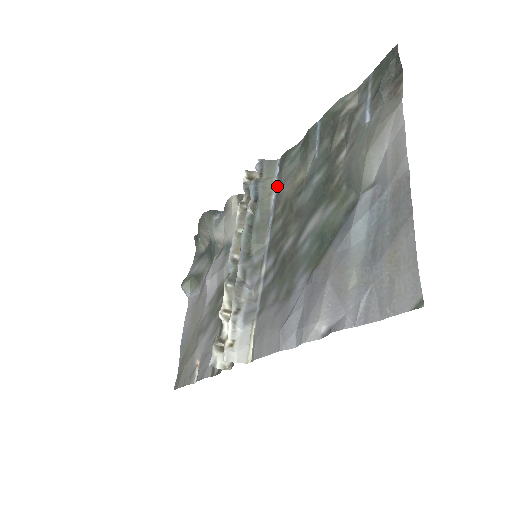
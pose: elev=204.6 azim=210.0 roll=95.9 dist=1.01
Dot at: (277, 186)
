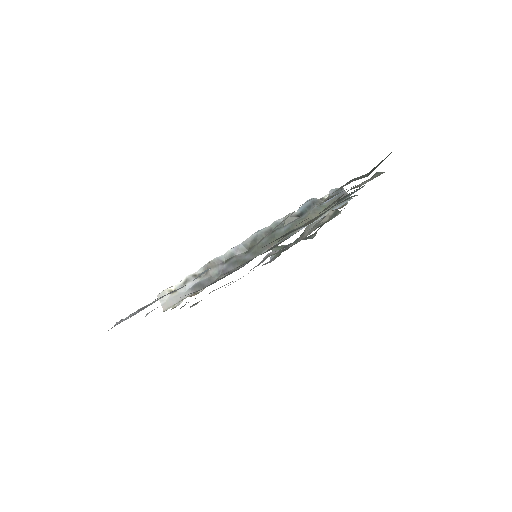
Dot at: occluded
